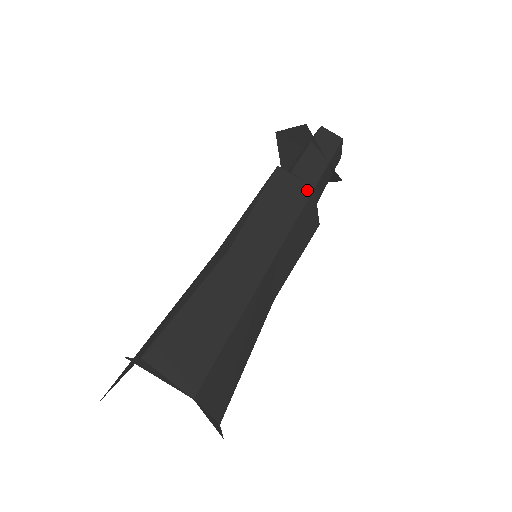
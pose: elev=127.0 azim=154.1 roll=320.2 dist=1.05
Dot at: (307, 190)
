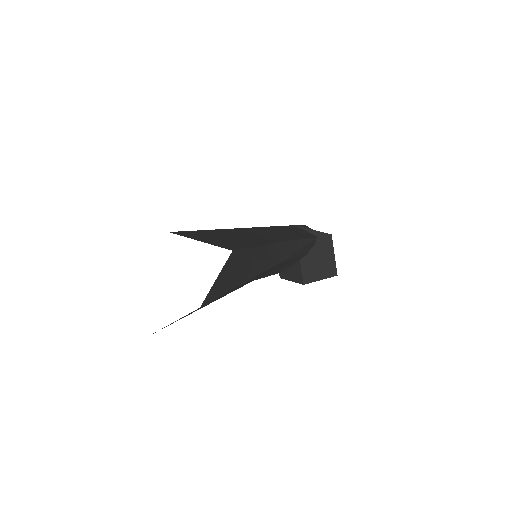
Dot at: occluded
